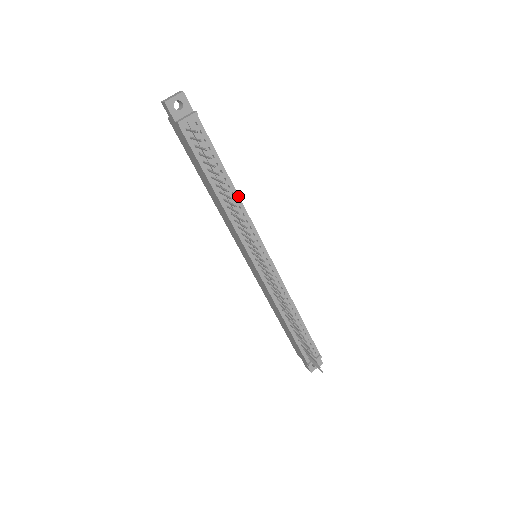
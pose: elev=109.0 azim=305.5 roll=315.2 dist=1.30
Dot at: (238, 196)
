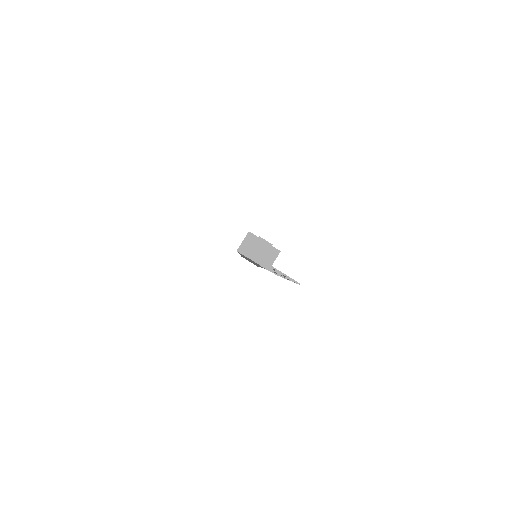
Dot at: occluded
